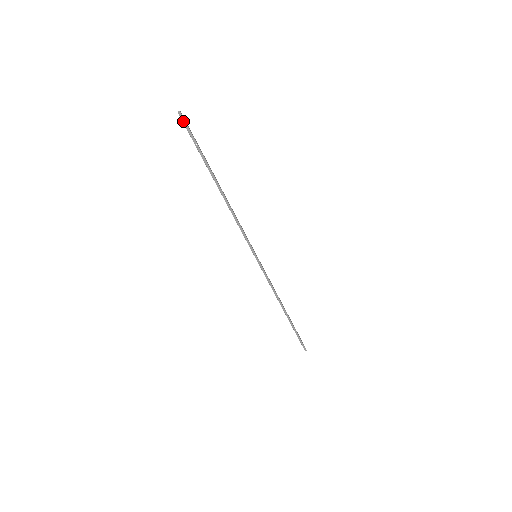
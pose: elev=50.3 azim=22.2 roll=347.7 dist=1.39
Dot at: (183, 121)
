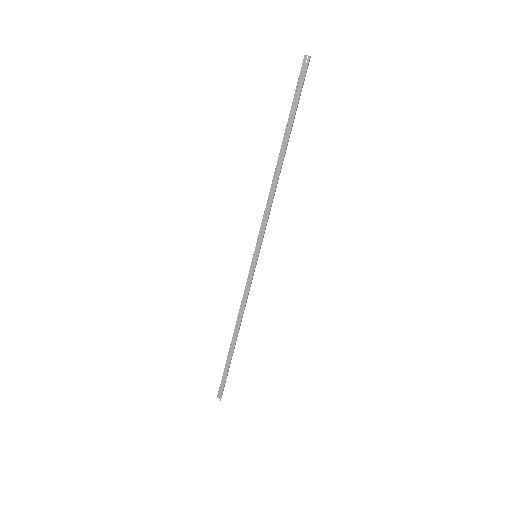
Dot at: (307, 67)
